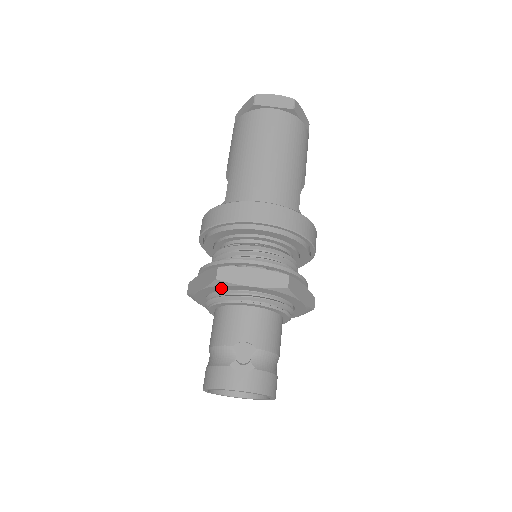
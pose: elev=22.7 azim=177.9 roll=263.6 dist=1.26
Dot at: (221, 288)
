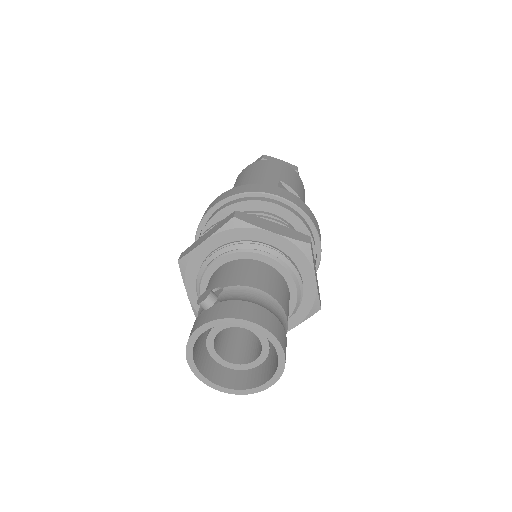
Dot at: (193, 271)
